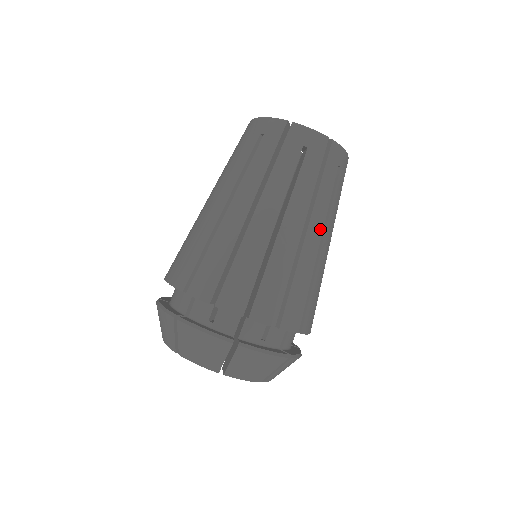
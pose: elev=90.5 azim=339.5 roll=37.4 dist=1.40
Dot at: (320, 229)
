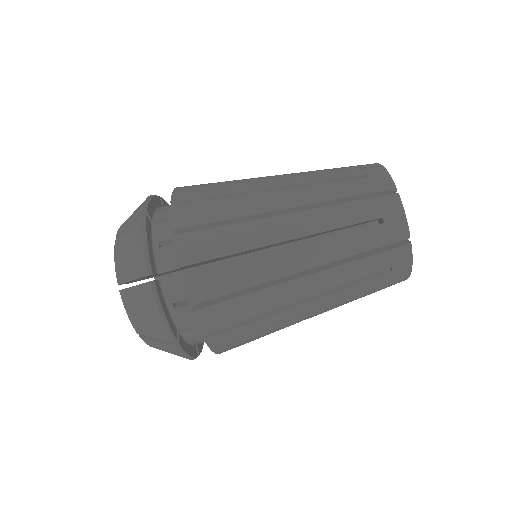
Dot at: occluded
